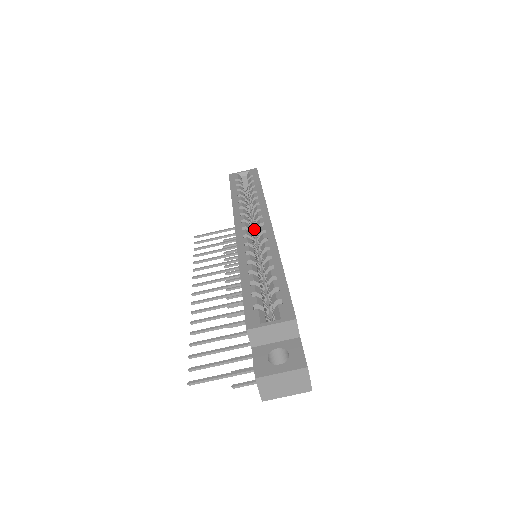
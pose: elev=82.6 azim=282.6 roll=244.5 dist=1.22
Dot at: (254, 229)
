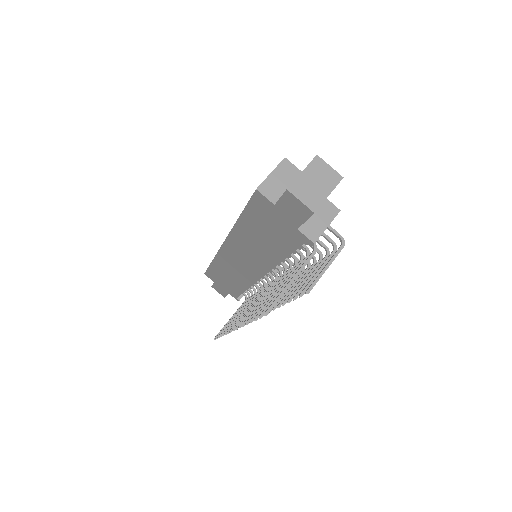
Dot at: occluded
